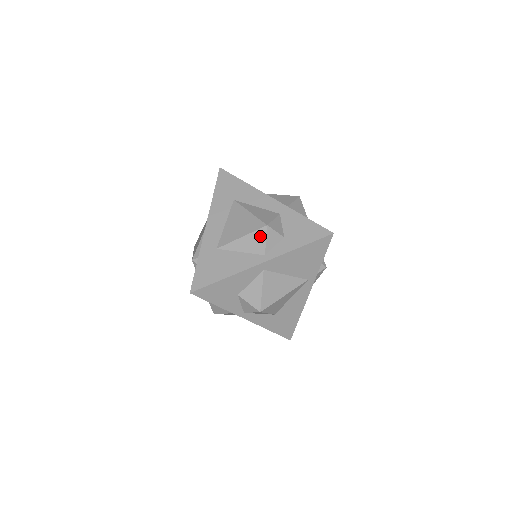
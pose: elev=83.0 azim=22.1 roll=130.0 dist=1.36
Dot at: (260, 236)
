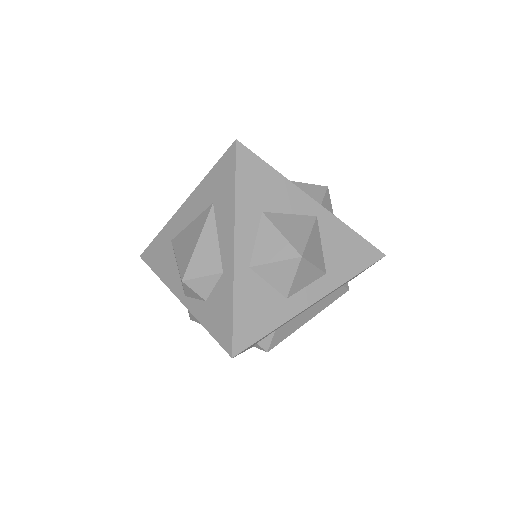
Dot at: occluded
